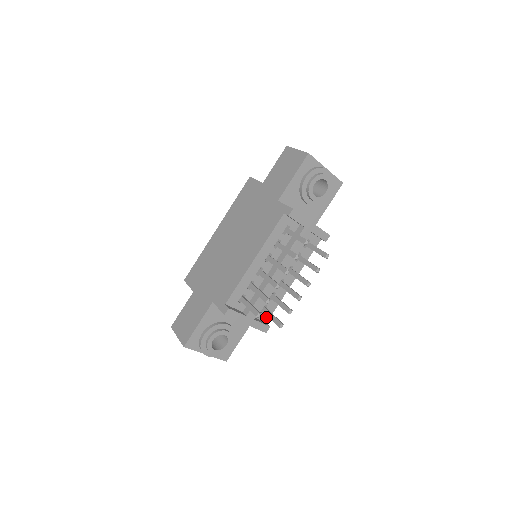
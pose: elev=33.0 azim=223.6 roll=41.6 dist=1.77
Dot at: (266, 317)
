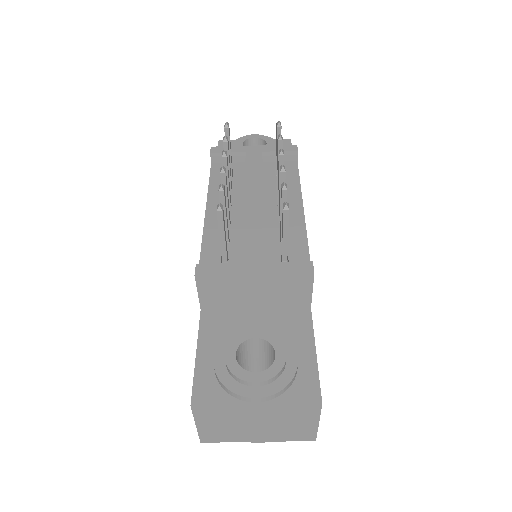
Dot at: occluded
